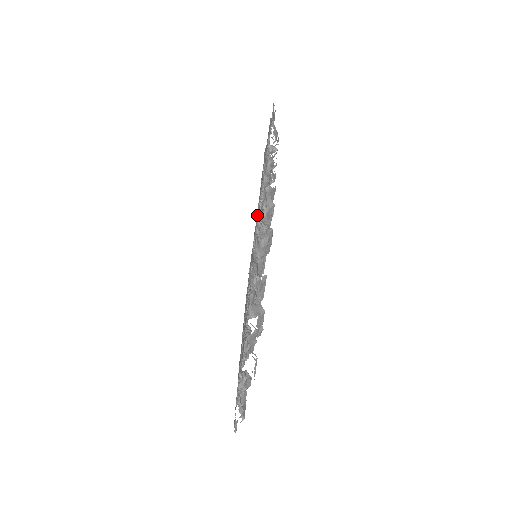
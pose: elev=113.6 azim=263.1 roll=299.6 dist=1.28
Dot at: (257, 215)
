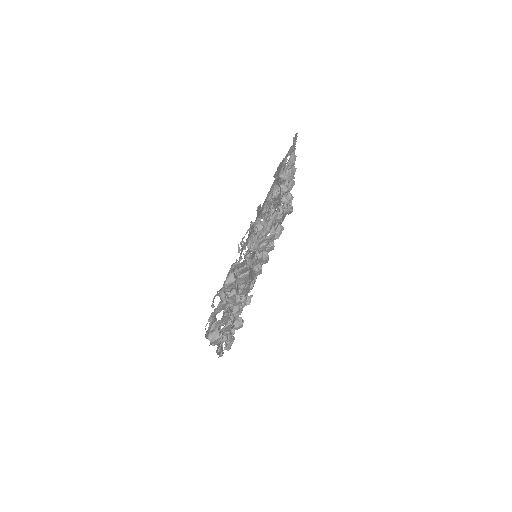
Dot at: occluded
